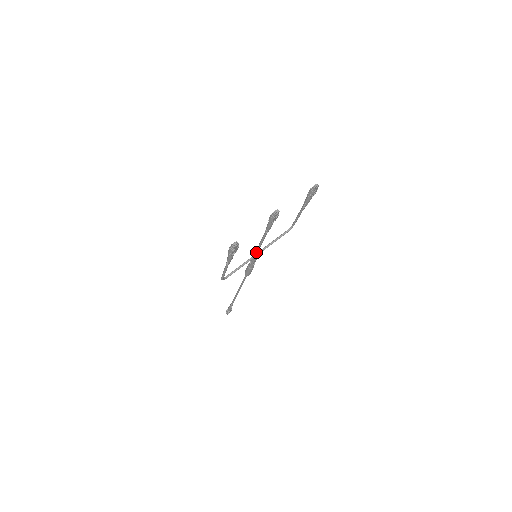
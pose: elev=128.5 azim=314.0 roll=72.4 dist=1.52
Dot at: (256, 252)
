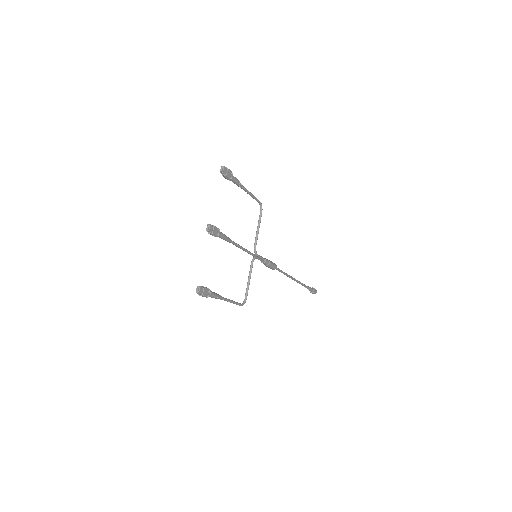
Dot at: occluded
